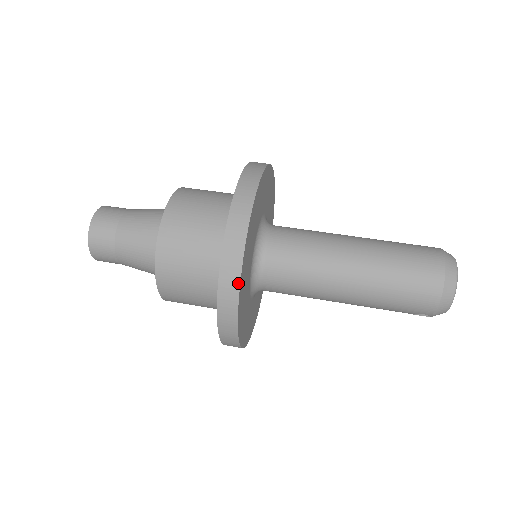
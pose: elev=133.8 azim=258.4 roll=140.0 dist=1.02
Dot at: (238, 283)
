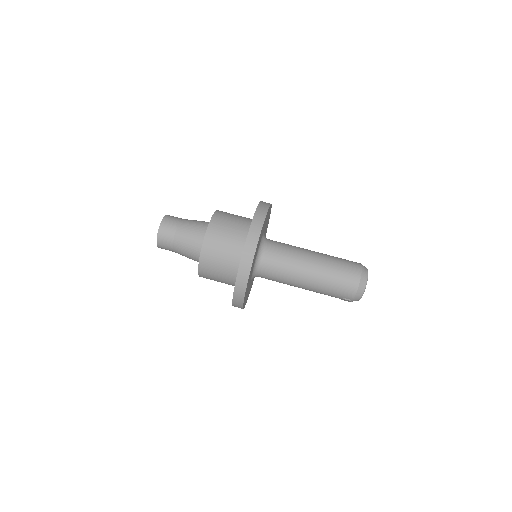
Dot at: (251, 265)
